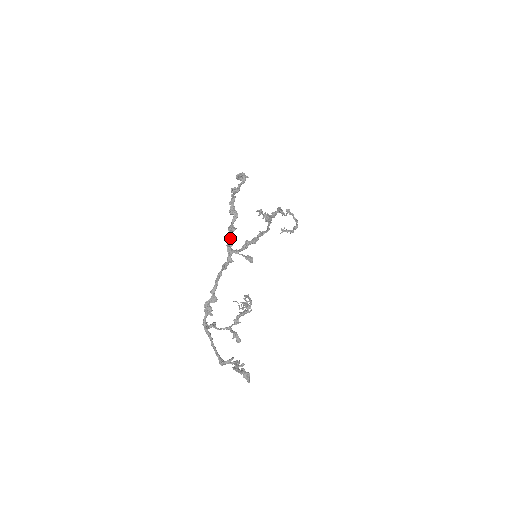
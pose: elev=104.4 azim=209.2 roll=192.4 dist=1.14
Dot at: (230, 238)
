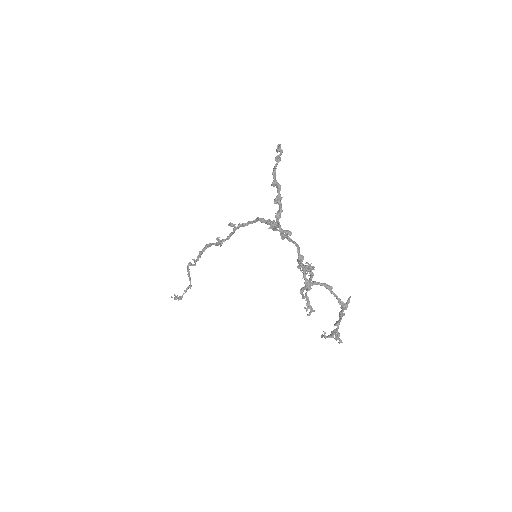
Dot at: (281, 207)
